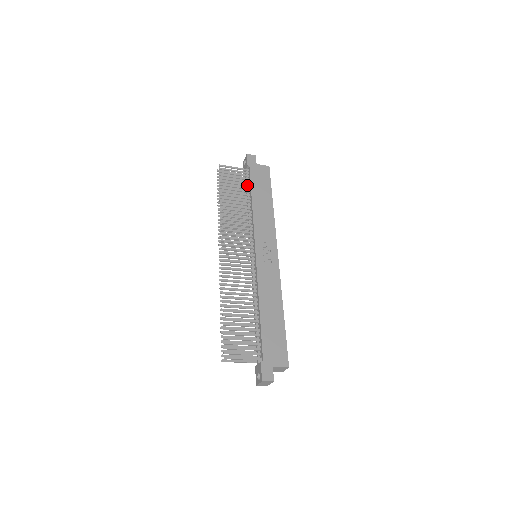
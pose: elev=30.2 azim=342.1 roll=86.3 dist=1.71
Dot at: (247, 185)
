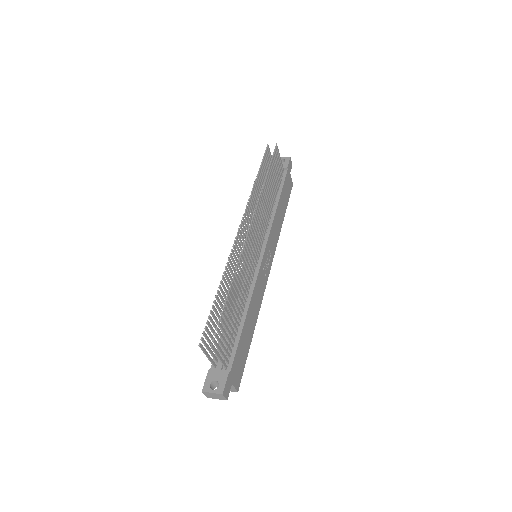
Dot at: (279, 184)
